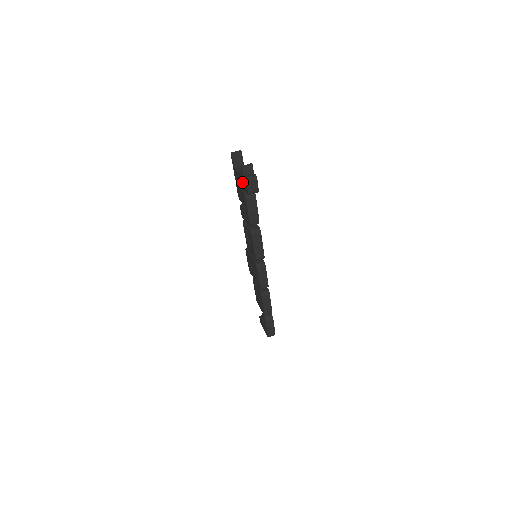
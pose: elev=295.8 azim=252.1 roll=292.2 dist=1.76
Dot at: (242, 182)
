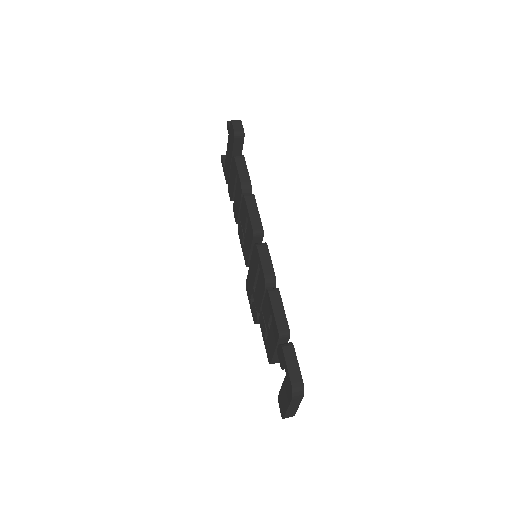
Dot at: (230, 145)
